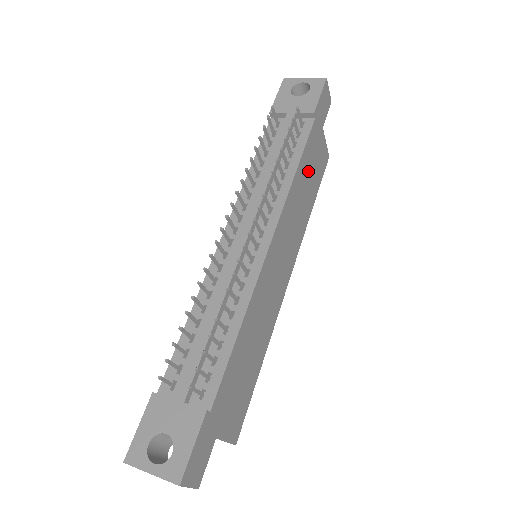
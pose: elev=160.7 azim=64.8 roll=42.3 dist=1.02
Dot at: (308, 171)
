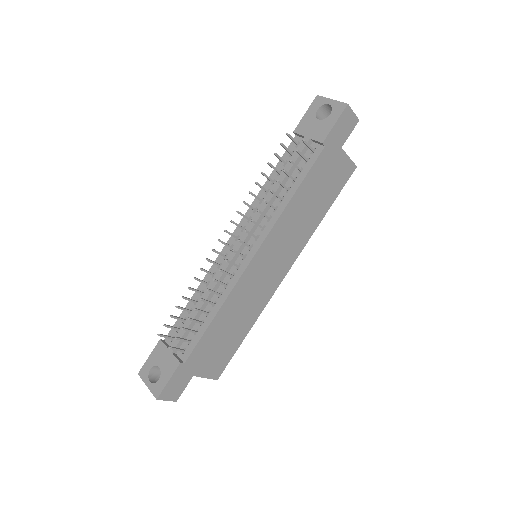
Dot at: (314, 191)
